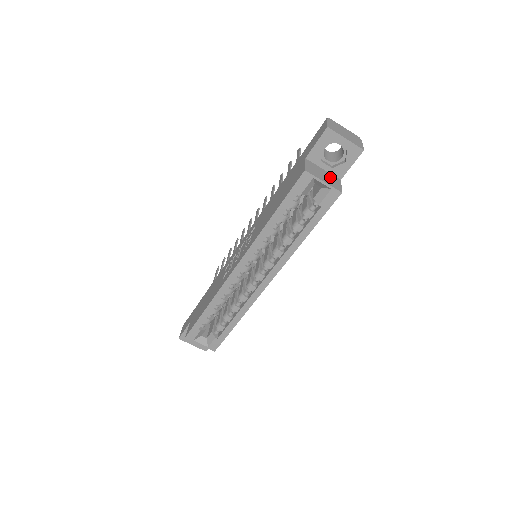
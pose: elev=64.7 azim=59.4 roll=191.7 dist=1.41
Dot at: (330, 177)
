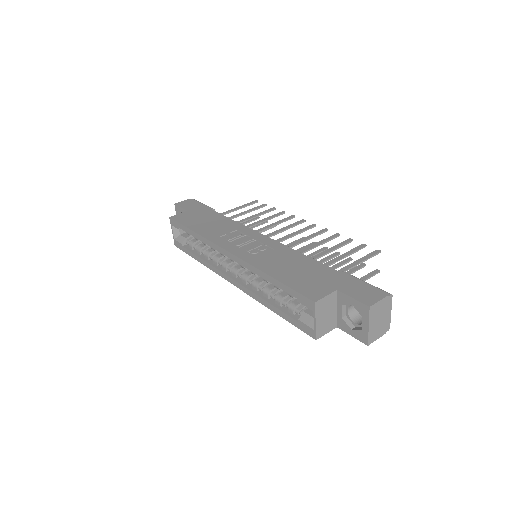
Dot at: (330, 320)
